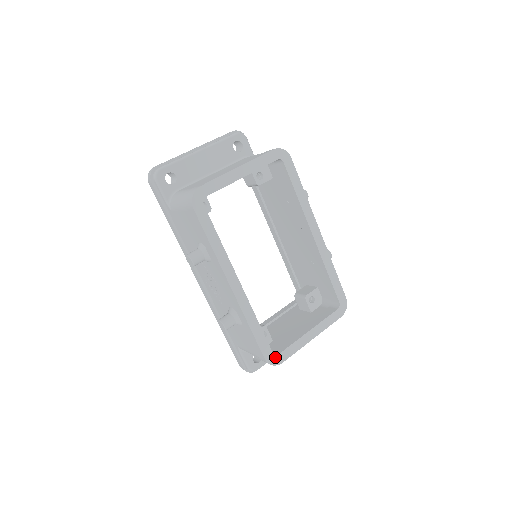
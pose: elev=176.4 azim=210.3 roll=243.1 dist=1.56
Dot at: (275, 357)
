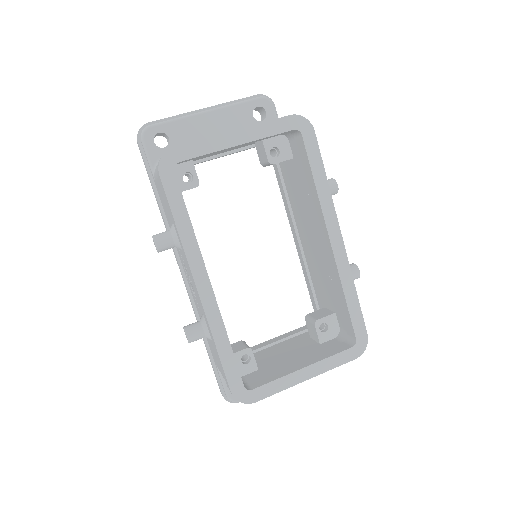
Dot at: (246, 392)
